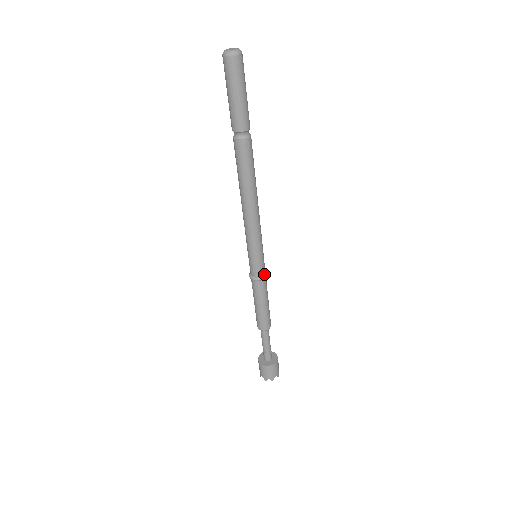
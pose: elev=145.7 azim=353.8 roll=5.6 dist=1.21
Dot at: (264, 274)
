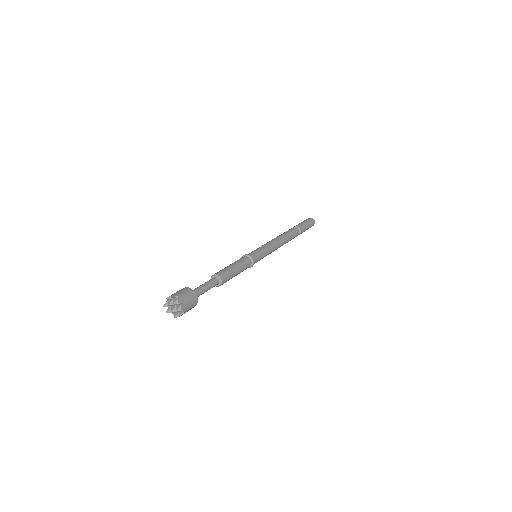
Dot at: (252, 265)
